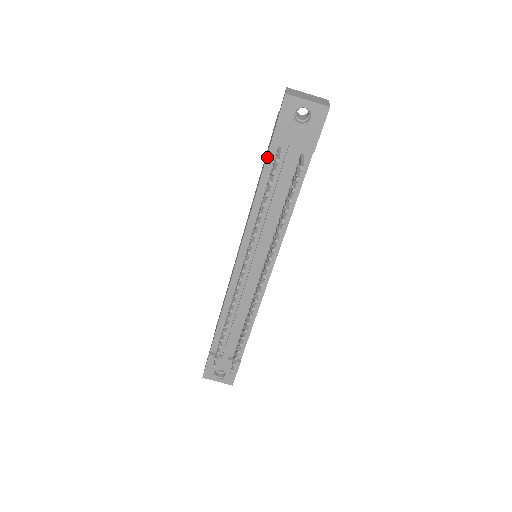
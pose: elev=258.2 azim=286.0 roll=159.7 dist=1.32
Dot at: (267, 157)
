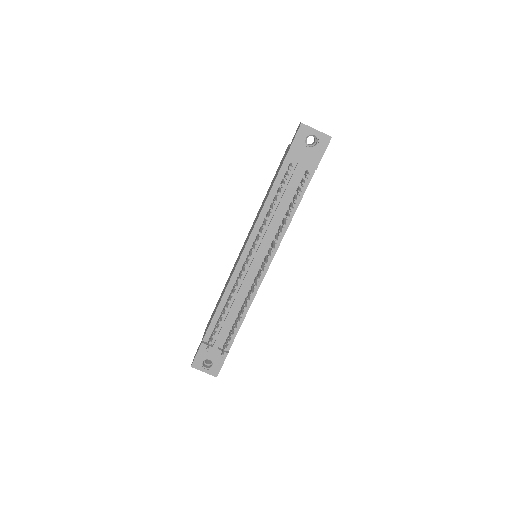
Dot at: (280, 170)
